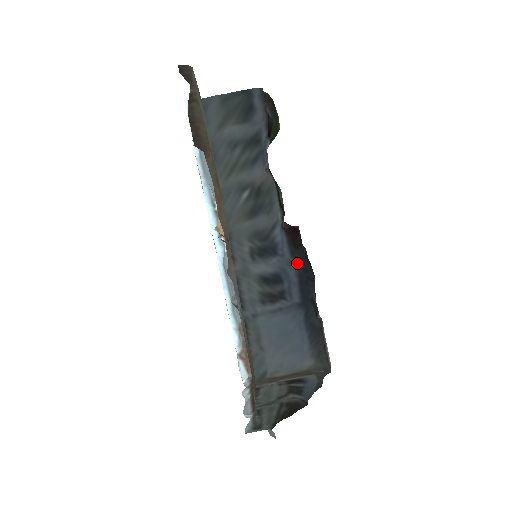
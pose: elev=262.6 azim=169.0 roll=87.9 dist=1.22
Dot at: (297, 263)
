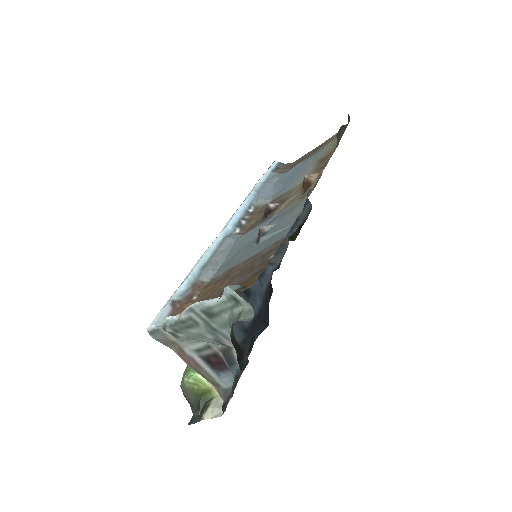
Dot at: (265, 301)
